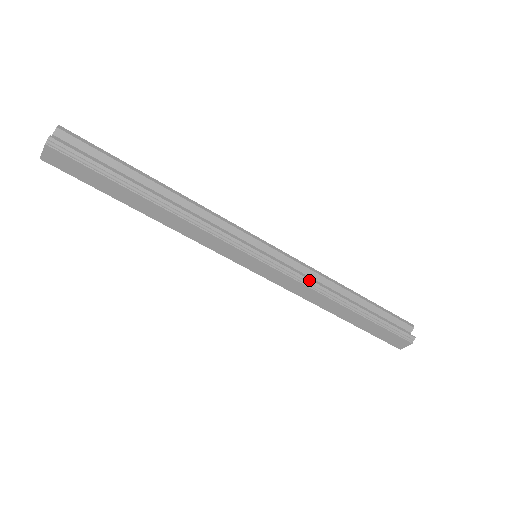
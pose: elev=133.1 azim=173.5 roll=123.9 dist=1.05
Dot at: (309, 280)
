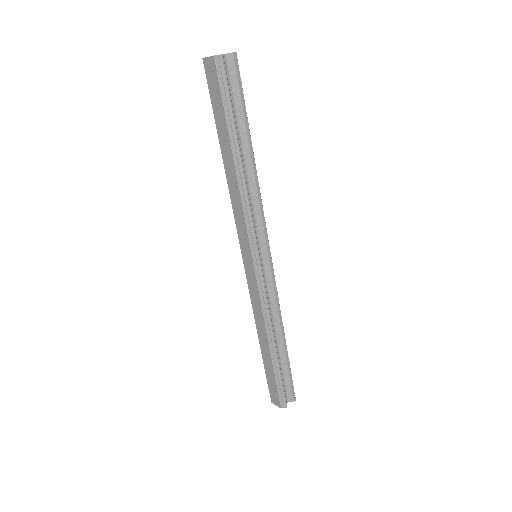
Dot at: (267, 306)
